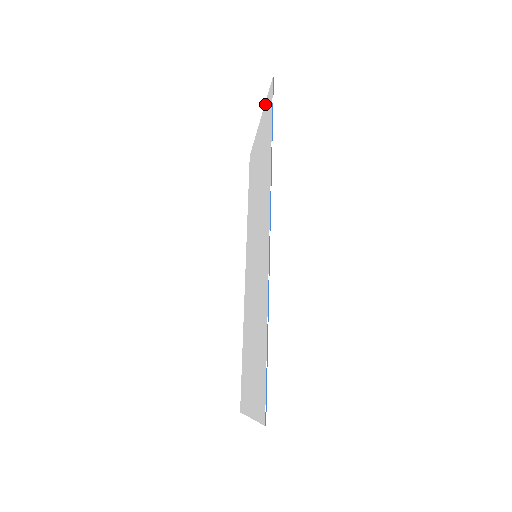
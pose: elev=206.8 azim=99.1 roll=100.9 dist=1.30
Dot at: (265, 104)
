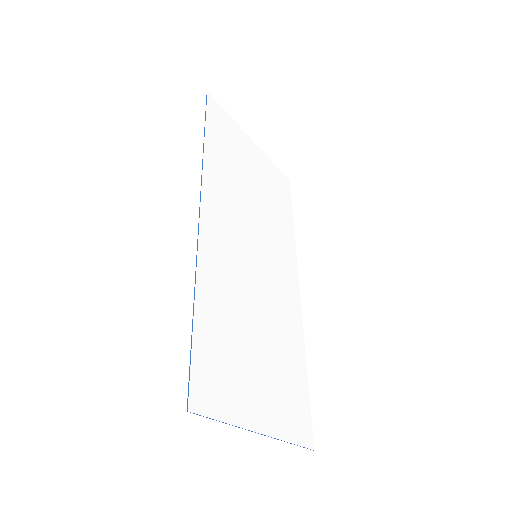
Dot at: (231, 121)
